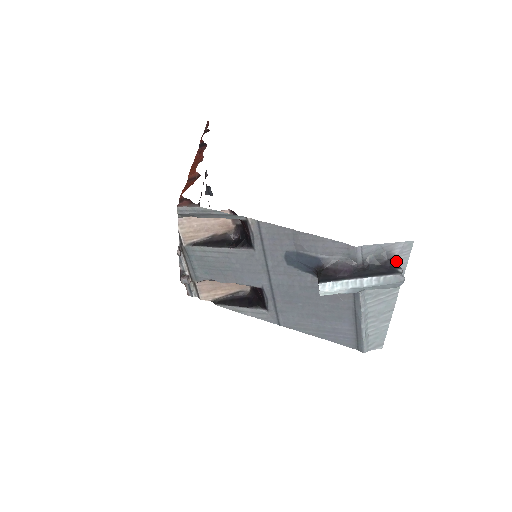
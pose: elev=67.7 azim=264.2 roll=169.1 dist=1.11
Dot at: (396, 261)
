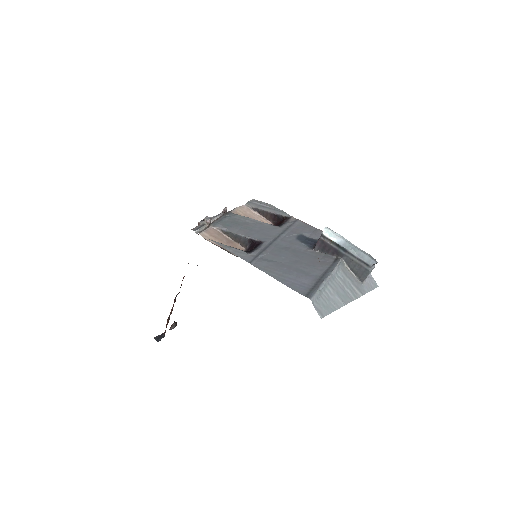
Dot at: occluded
